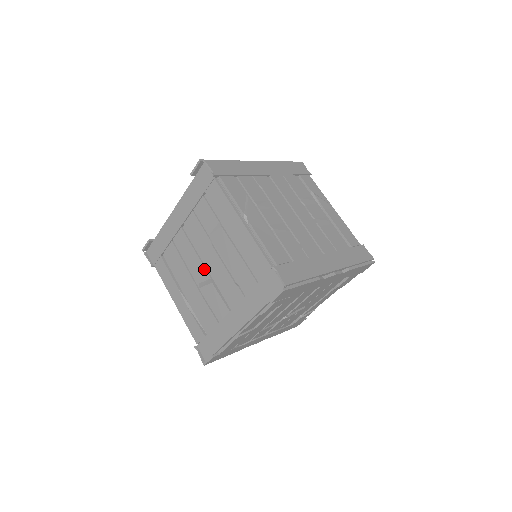
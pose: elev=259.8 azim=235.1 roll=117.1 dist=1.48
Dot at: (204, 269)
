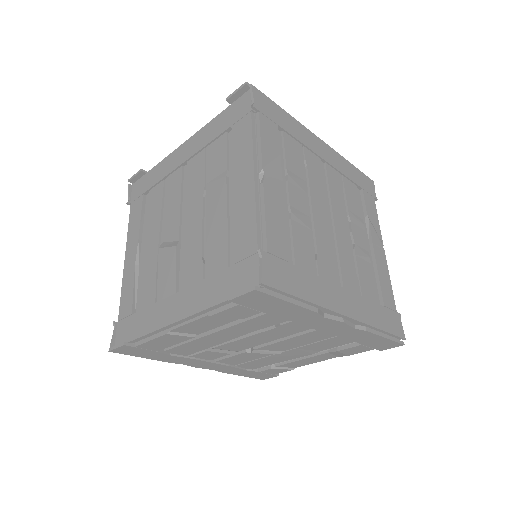
Dot at: (178, 226)
